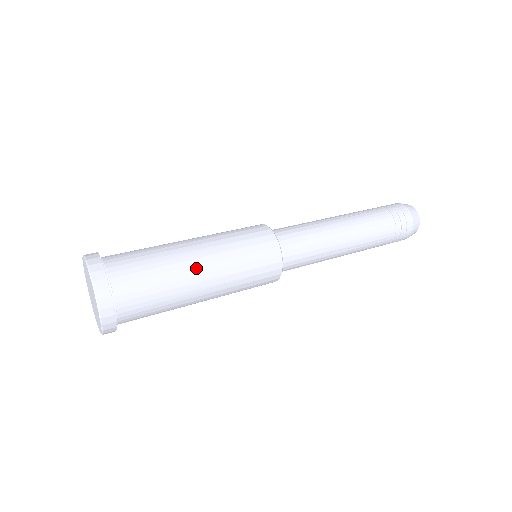
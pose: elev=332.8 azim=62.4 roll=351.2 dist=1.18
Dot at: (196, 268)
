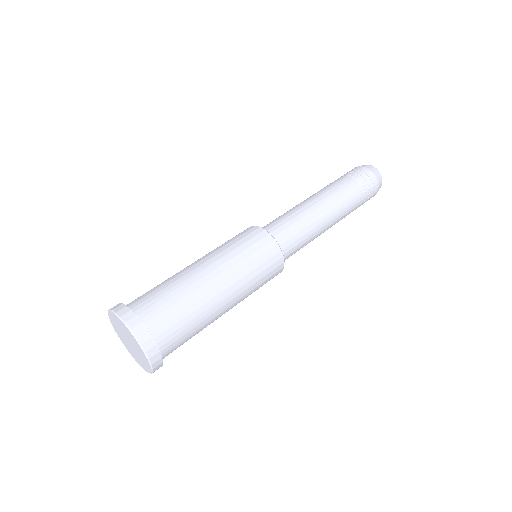
Dot at: (223, 312)
